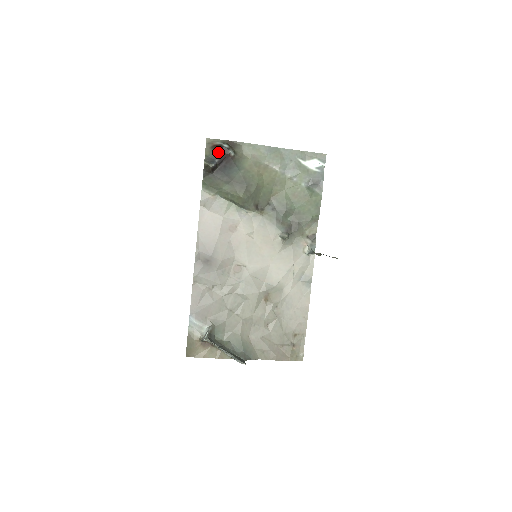
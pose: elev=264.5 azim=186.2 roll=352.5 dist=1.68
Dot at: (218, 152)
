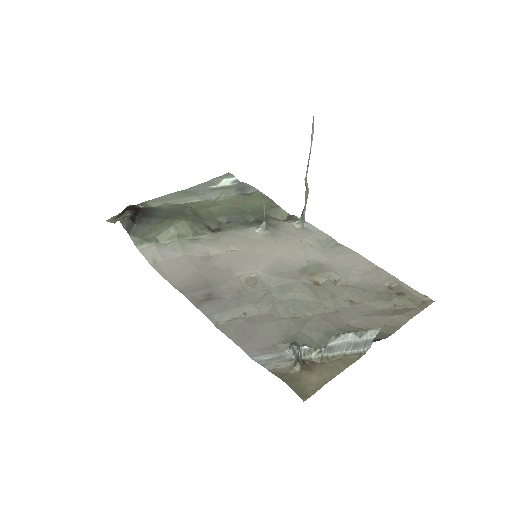
Dot at: (126, 212)
